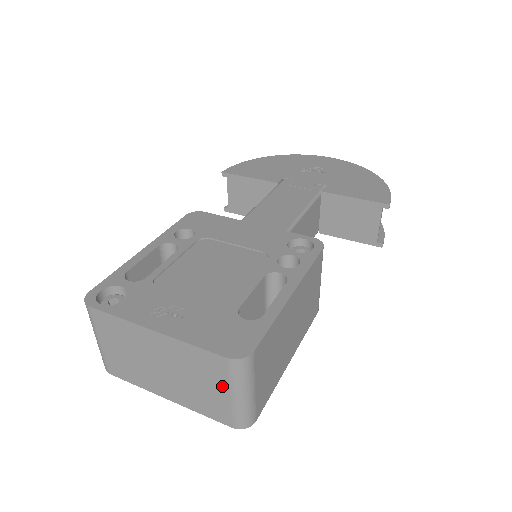
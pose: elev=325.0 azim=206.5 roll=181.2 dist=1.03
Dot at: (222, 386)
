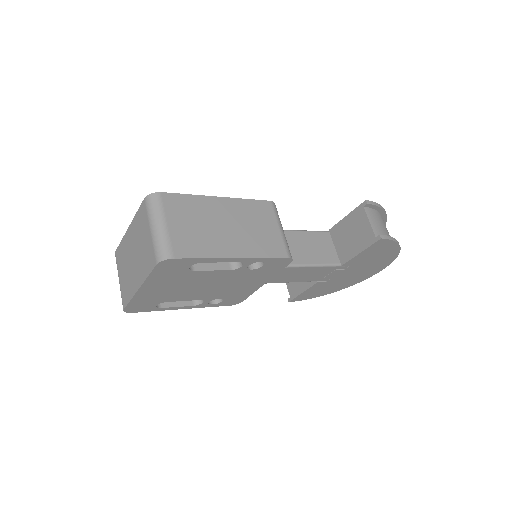
Dot at: (147, 227)
